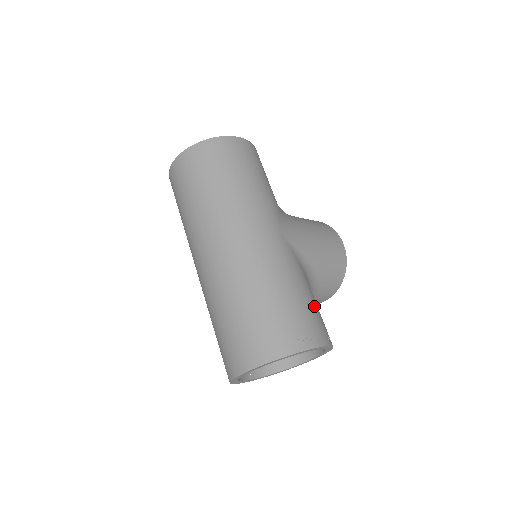
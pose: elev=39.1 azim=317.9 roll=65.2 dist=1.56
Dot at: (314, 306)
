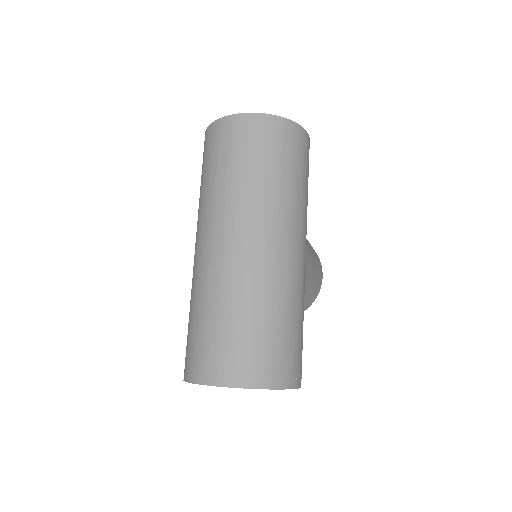
Dot at: occluded
